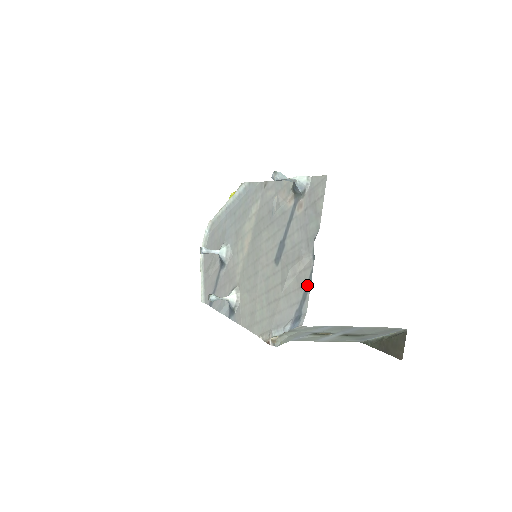
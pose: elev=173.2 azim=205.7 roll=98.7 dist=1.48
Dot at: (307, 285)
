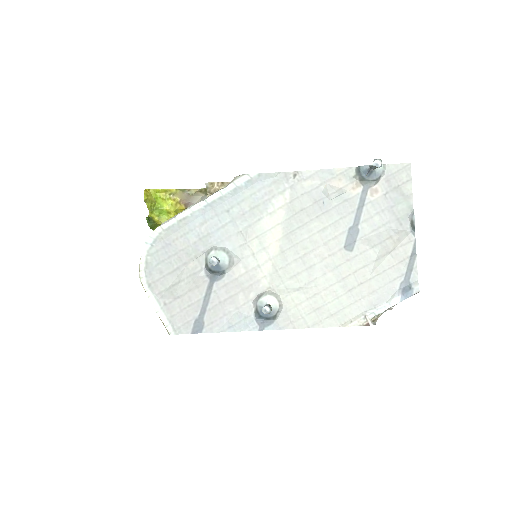
Dot at: (411, 257)
